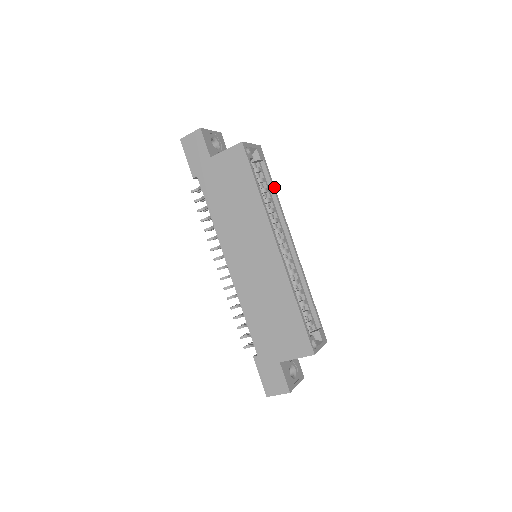
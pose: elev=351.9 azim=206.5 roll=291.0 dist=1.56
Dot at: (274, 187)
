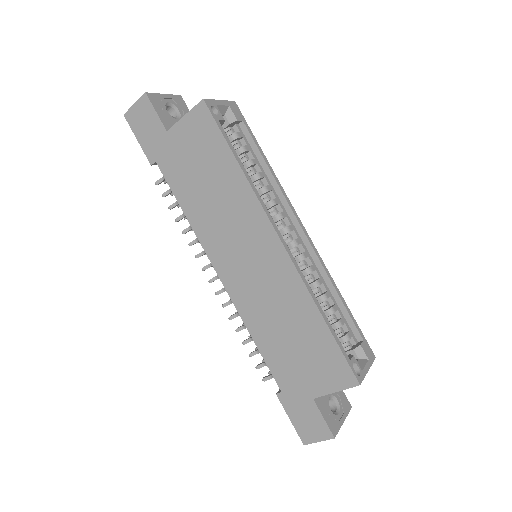
Dot at: (264, 156)
